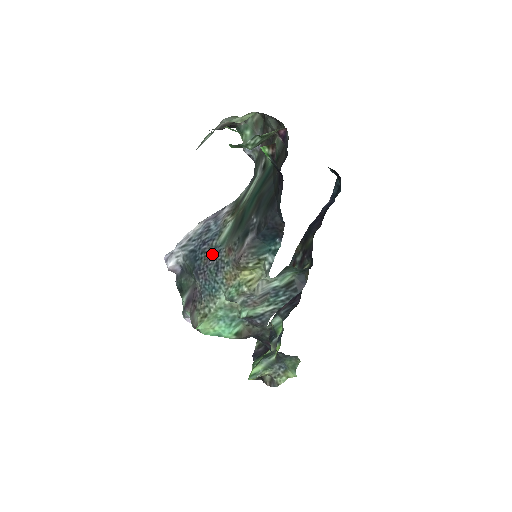
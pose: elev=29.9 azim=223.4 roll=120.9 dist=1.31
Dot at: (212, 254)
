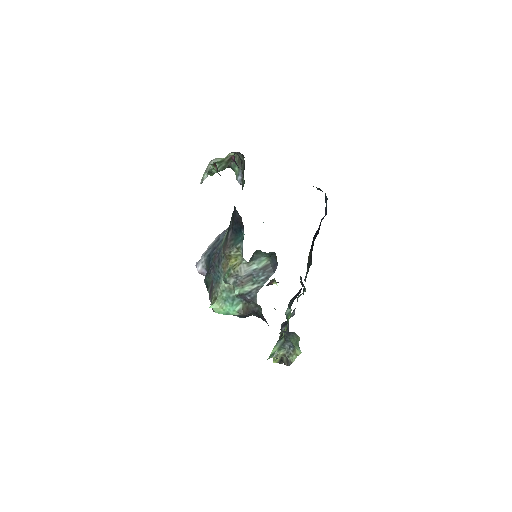
Dot at: (217, 254)
